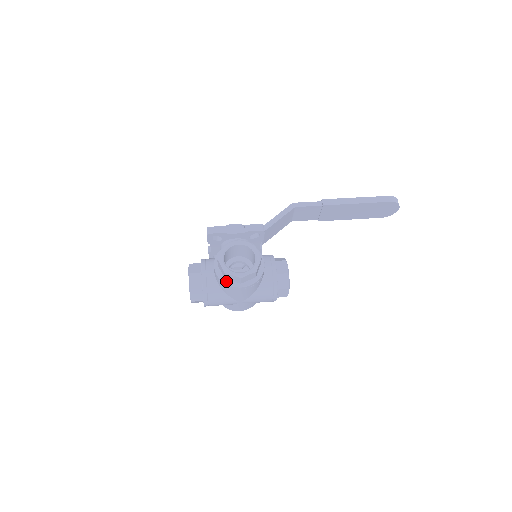
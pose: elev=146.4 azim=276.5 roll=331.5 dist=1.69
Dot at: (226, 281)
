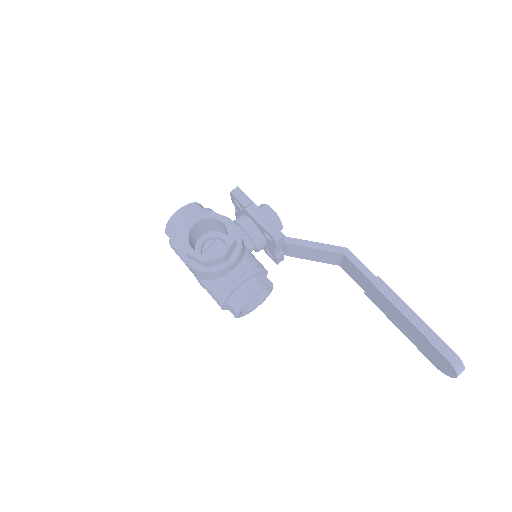
Dot at: occluded
